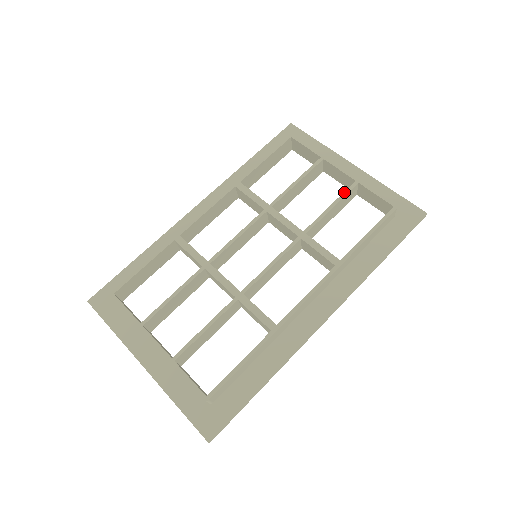
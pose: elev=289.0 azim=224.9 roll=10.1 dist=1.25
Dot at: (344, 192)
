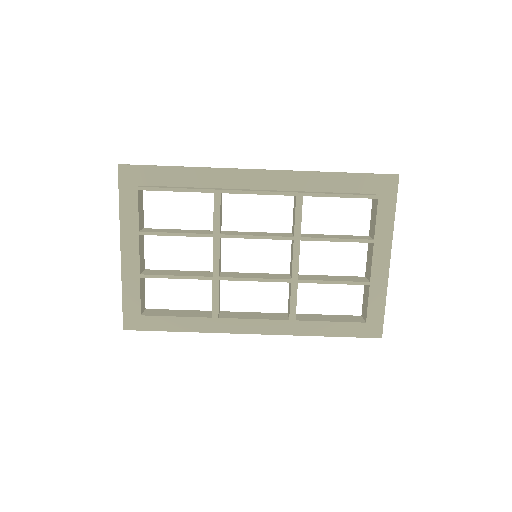
Dot at: (353, 282)
